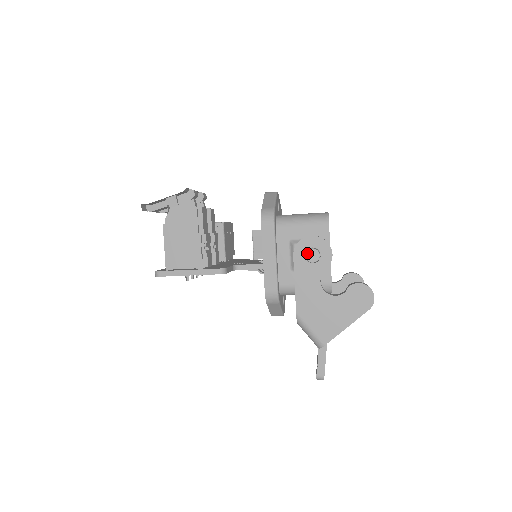
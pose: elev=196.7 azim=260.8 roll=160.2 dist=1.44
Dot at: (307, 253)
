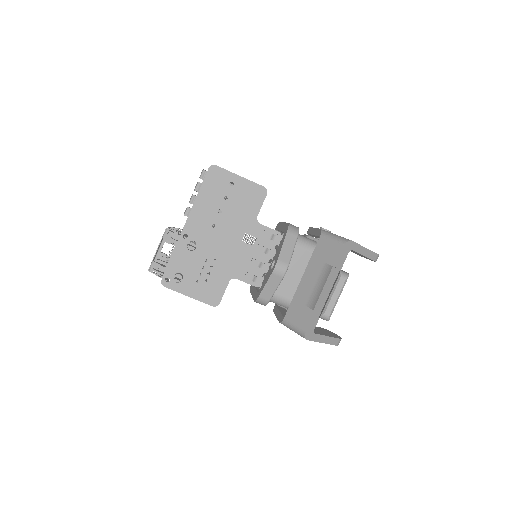
Dot at: (321, 227)
